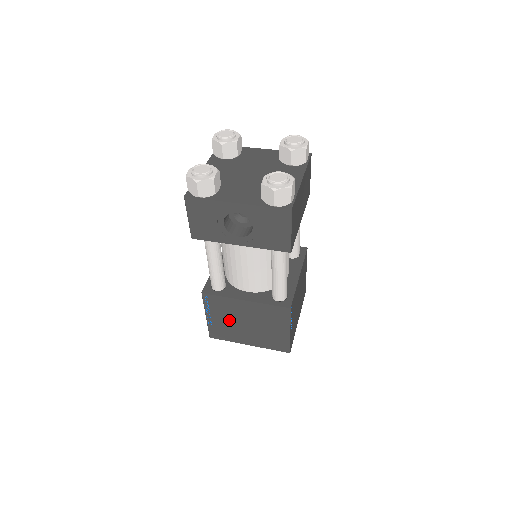
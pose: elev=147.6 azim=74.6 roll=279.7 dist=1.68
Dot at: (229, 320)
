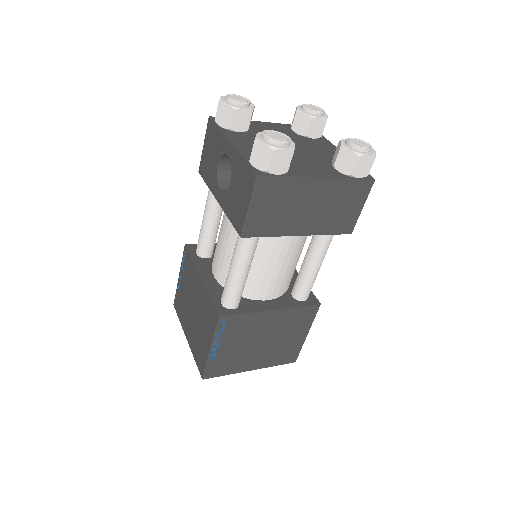
Dot at: (187, 294)
